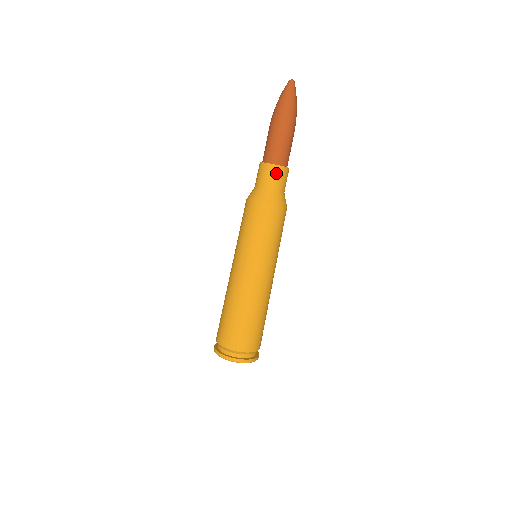
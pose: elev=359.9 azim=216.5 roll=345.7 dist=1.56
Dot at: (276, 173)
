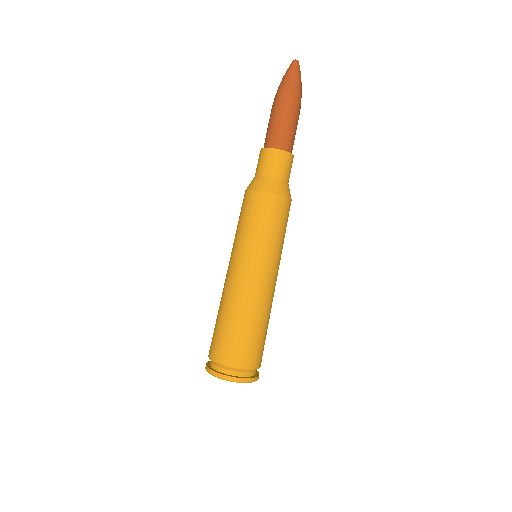
Dot at: (273, 157)
